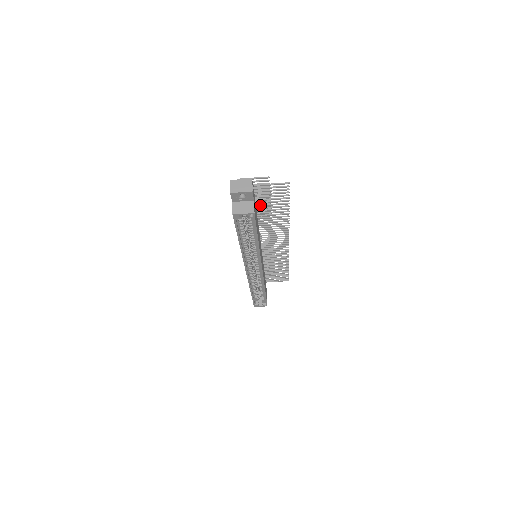
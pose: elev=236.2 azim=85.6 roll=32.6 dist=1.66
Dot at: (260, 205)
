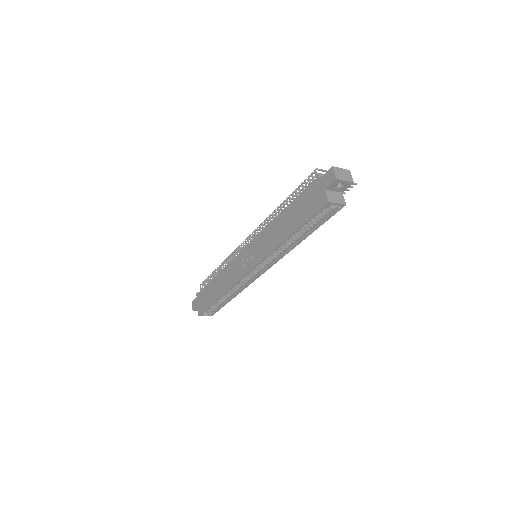
Dot at: occluded
